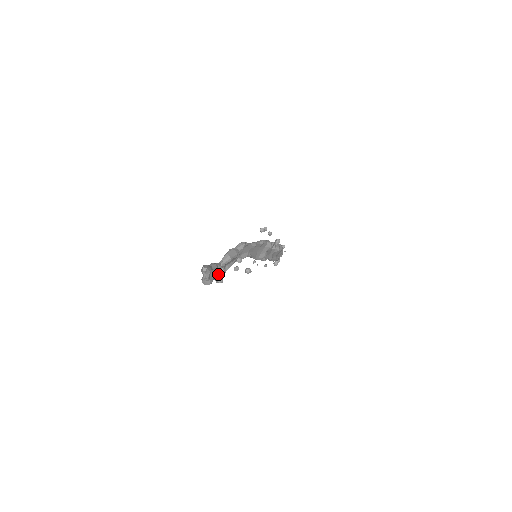
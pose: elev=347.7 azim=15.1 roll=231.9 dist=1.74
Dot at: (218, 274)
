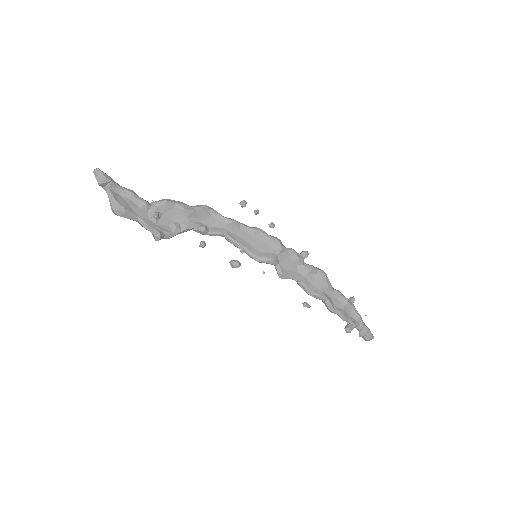
Dot at: (151, 222)
